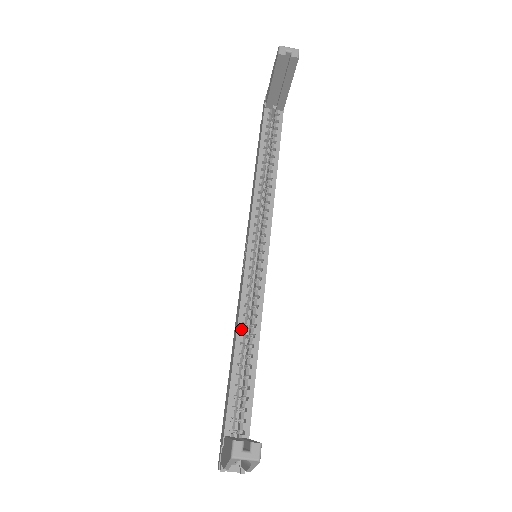
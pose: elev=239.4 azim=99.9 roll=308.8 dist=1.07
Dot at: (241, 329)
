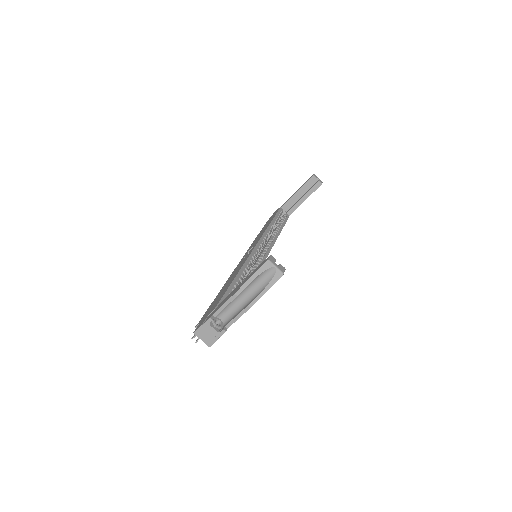
Dot at: (244, 270)
